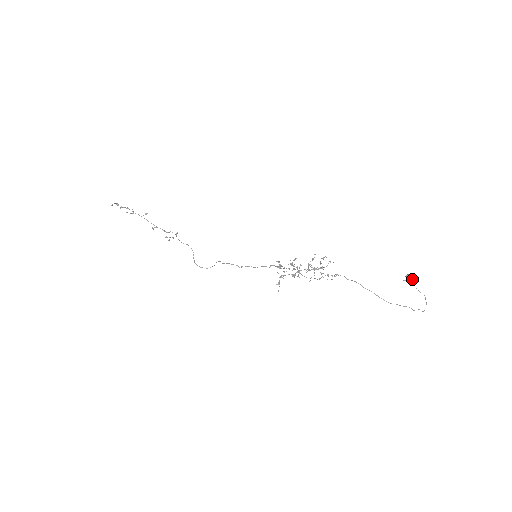
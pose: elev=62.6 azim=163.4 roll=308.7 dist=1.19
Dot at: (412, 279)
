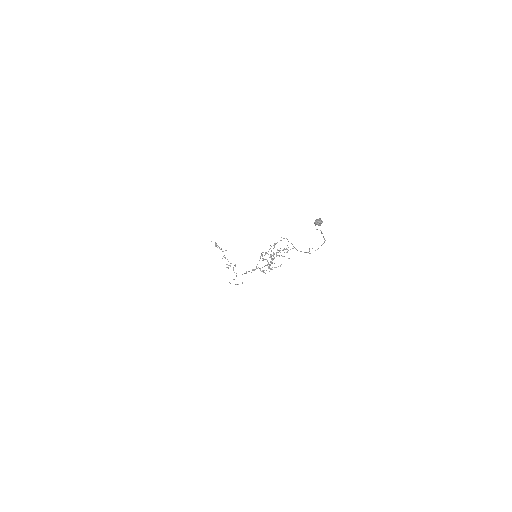
Dot at: (317, 219)
